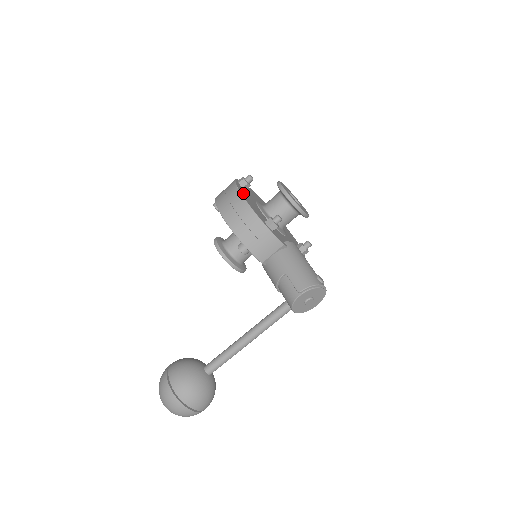
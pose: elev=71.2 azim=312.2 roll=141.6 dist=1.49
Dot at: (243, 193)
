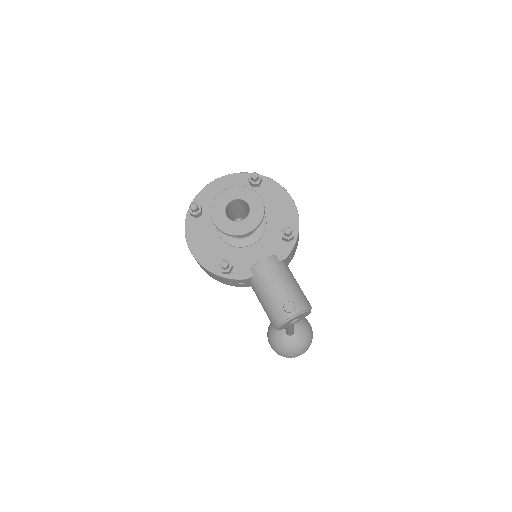
Dot at: (193, 238)
